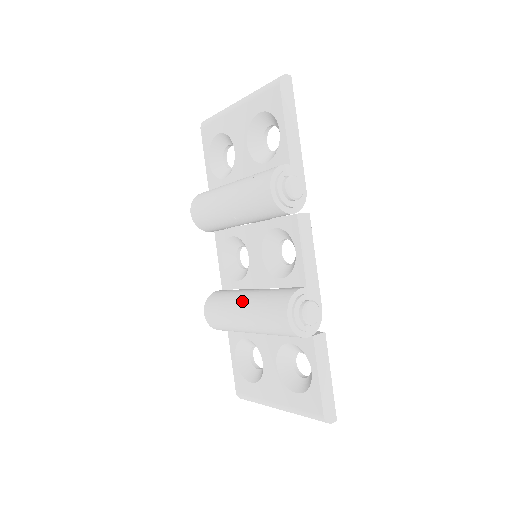
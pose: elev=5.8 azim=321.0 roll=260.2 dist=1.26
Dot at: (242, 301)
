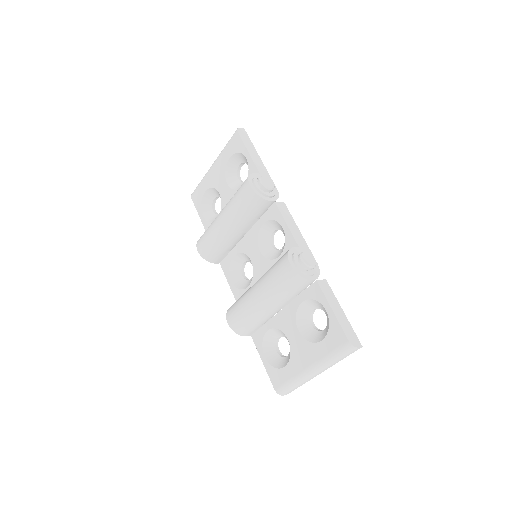
Dot at: (254, 286)
